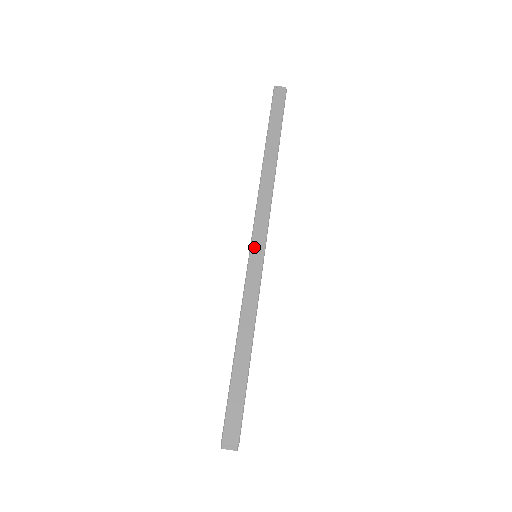
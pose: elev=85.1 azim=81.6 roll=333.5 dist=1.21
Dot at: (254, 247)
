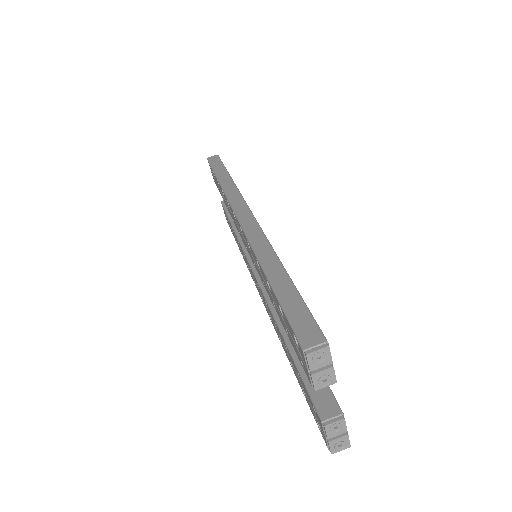
Dot at: (242, 219)
